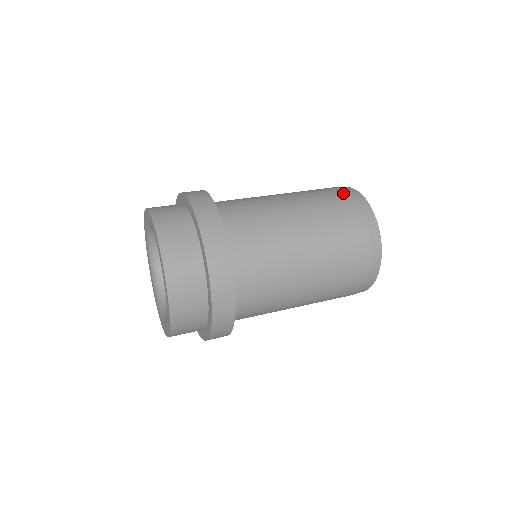
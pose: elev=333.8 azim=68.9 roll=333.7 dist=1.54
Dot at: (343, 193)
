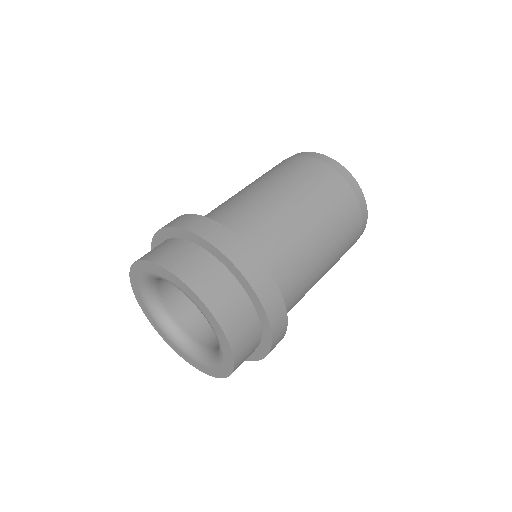
Dot at: (357, 211)
